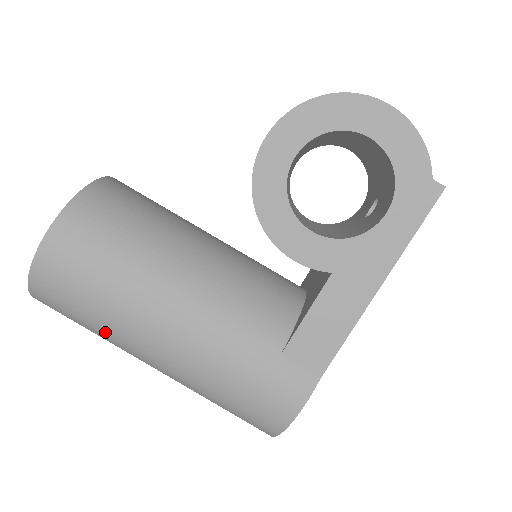
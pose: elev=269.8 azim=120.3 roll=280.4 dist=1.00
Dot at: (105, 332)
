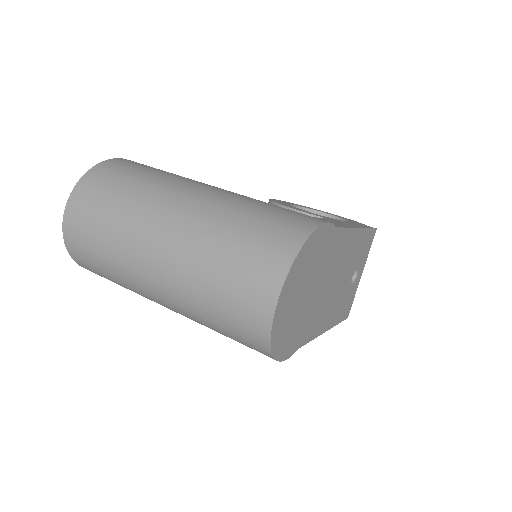
Dot at: (148, 185)
